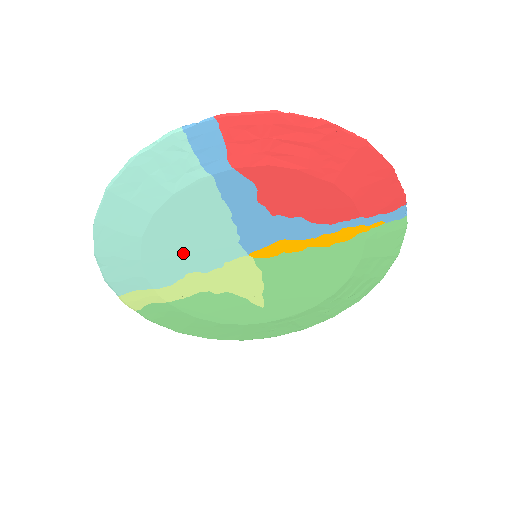
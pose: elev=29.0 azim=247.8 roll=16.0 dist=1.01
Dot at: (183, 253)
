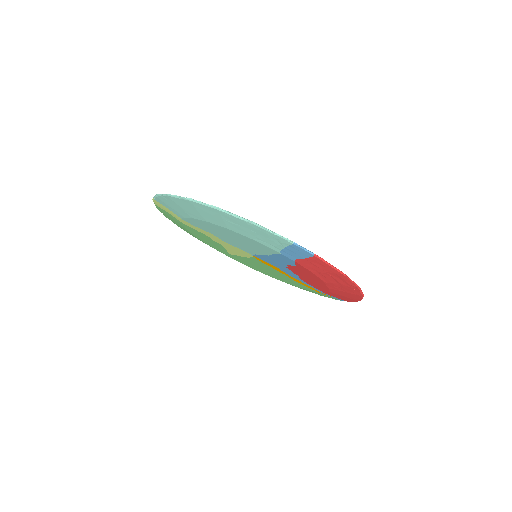
Dot at: (221, 234)
